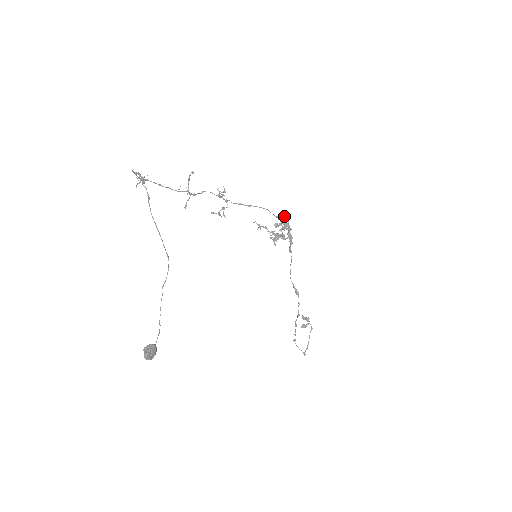
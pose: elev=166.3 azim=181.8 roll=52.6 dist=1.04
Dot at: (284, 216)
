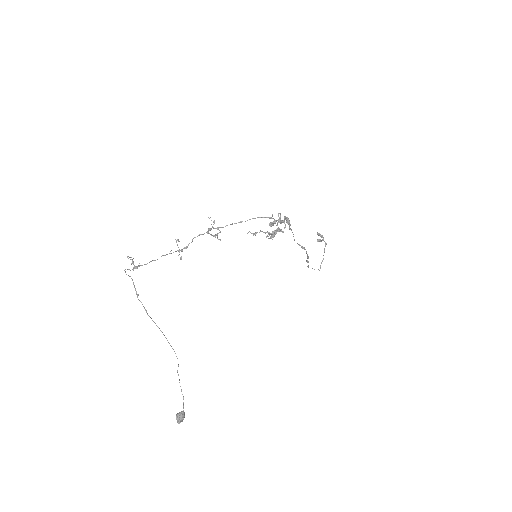
Dot at: (276, 220)
